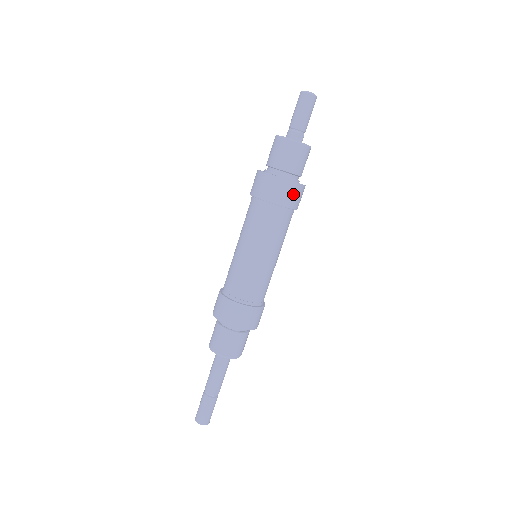
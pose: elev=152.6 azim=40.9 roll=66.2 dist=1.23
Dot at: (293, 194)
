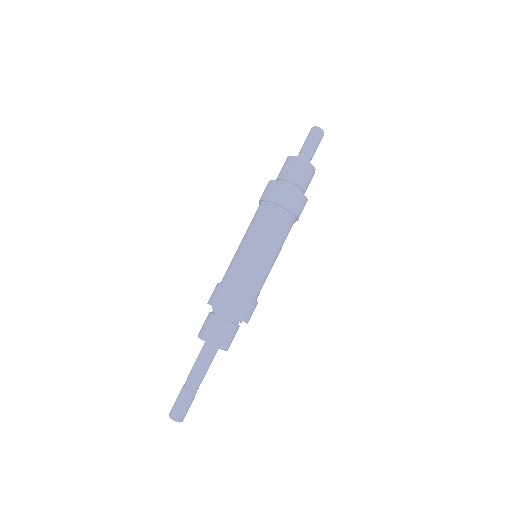
Dot at: (303, 208)
